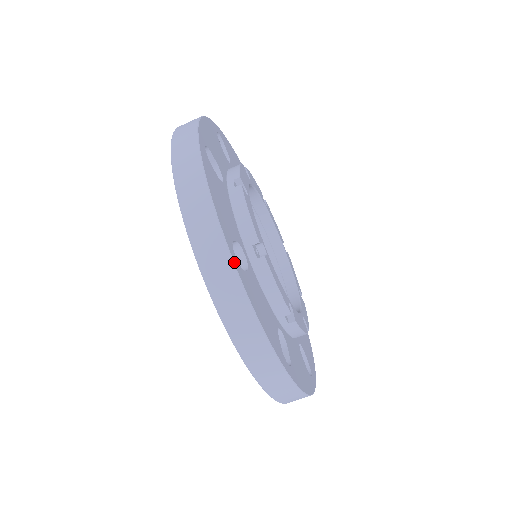
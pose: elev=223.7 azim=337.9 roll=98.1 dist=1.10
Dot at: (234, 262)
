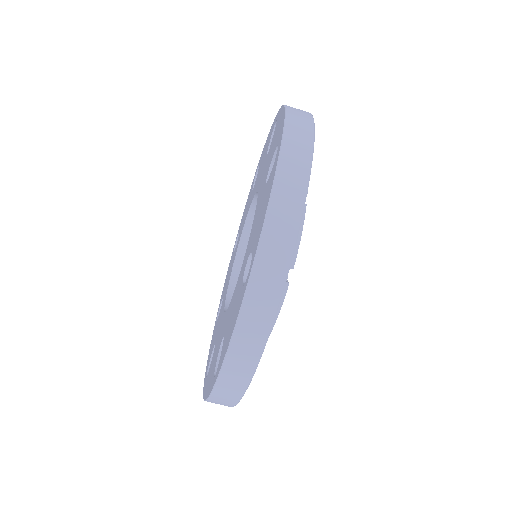
Dot at: occluded
